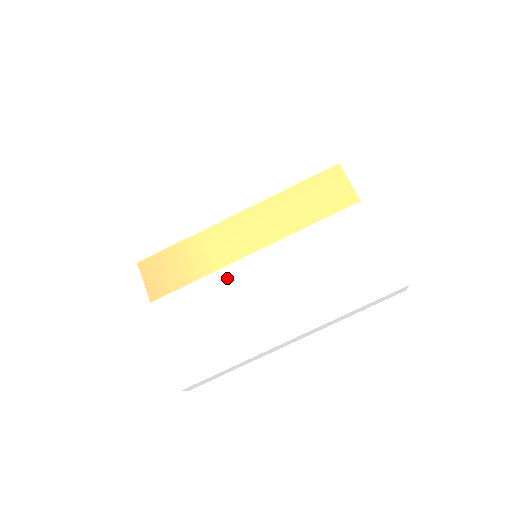
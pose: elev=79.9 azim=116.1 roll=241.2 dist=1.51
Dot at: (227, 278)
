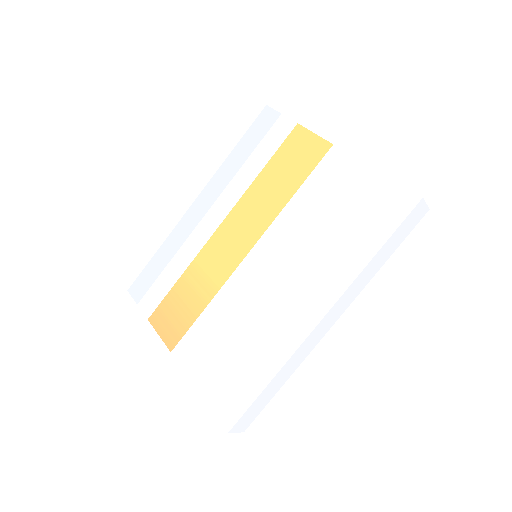
Dot at: (233, 290)
